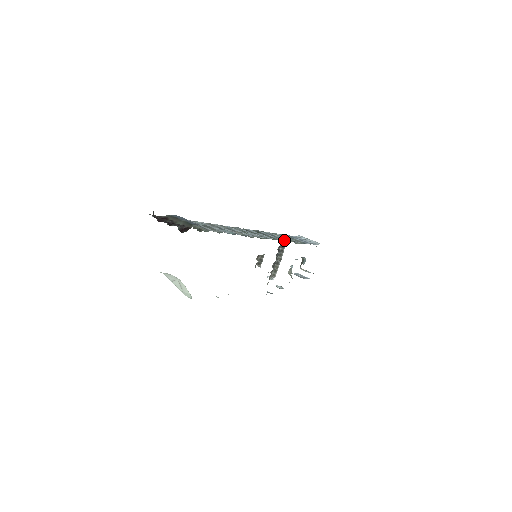
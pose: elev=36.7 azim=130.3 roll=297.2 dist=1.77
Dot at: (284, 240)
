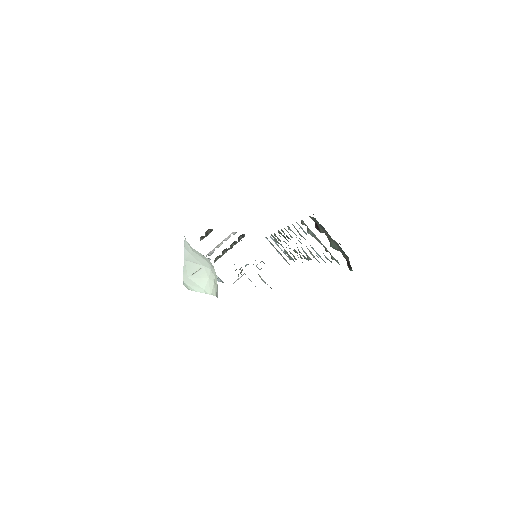
Dot at: occluded
